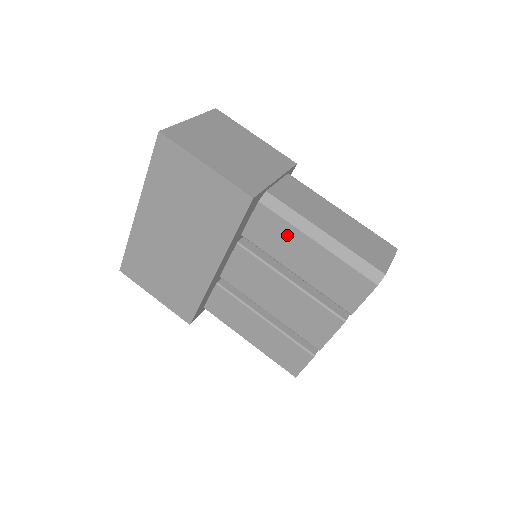
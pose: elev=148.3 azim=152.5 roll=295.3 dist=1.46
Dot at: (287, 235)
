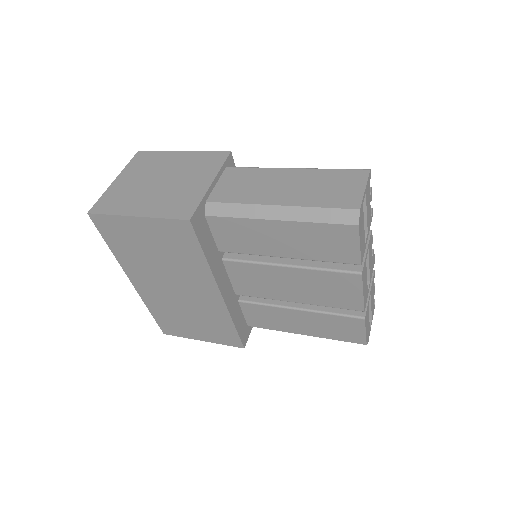
Dot at: (250, 229)
